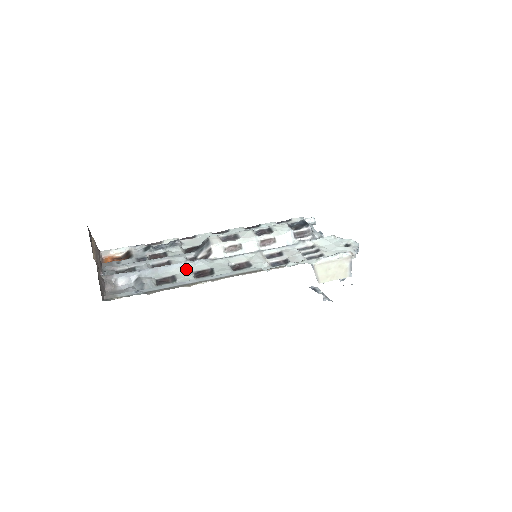
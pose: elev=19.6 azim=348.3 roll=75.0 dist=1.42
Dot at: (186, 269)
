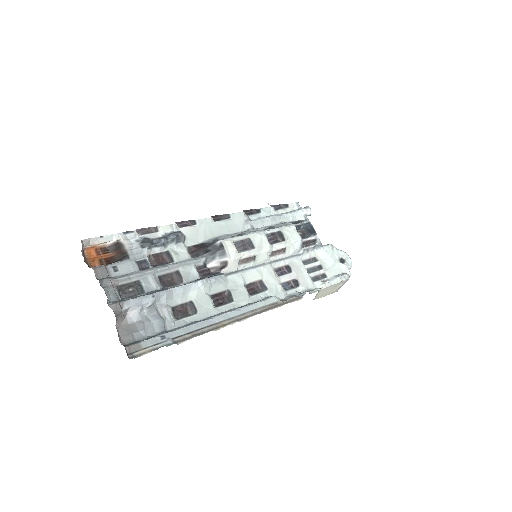
Dot at: (203, 292)
